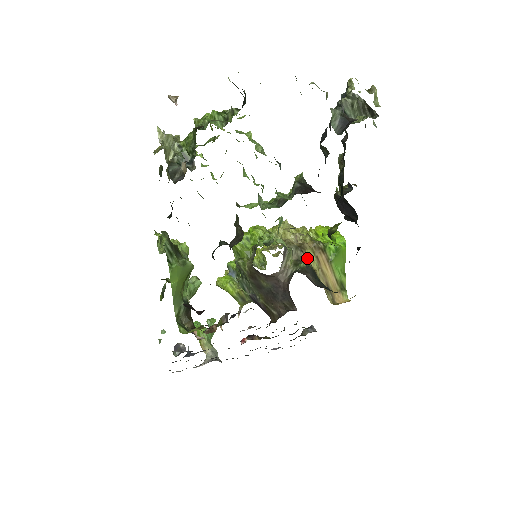
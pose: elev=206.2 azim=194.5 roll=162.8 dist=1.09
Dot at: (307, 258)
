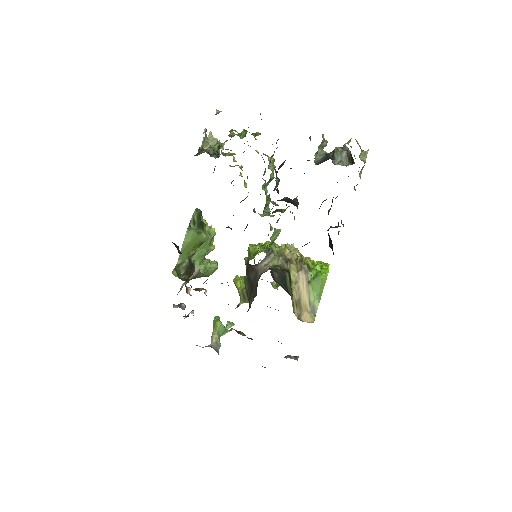
Dot at: (288, 269)
